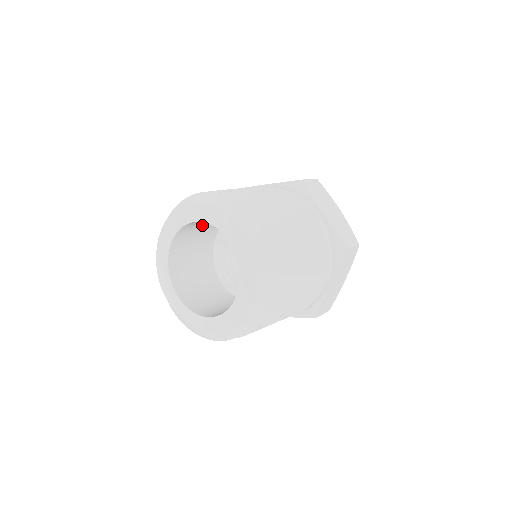
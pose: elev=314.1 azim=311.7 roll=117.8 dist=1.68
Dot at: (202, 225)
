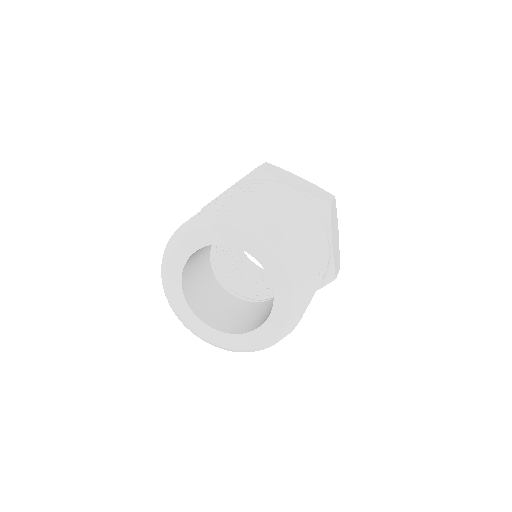
Dot at: occluded
